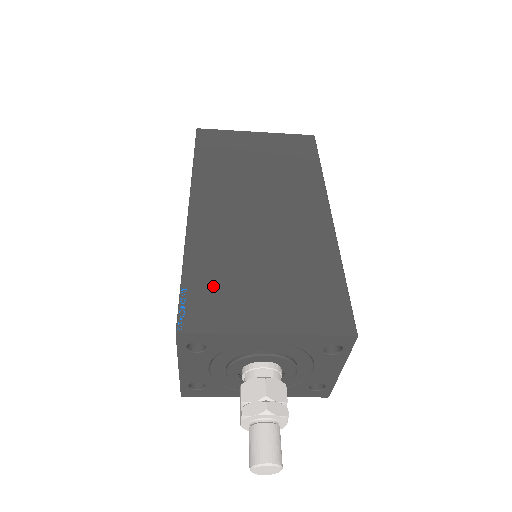
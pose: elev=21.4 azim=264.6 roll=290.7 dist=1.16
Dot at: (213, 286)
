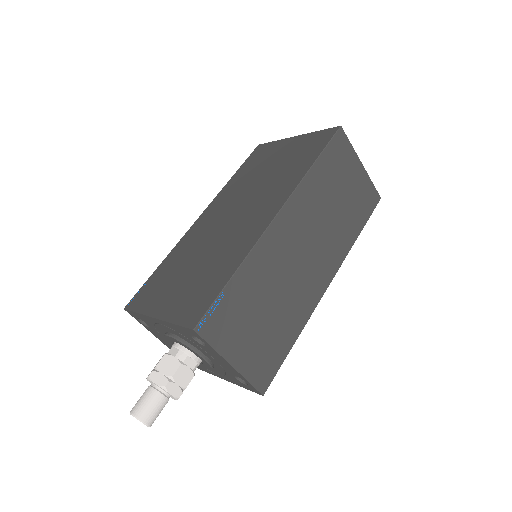
Dot at: (161, 279)
